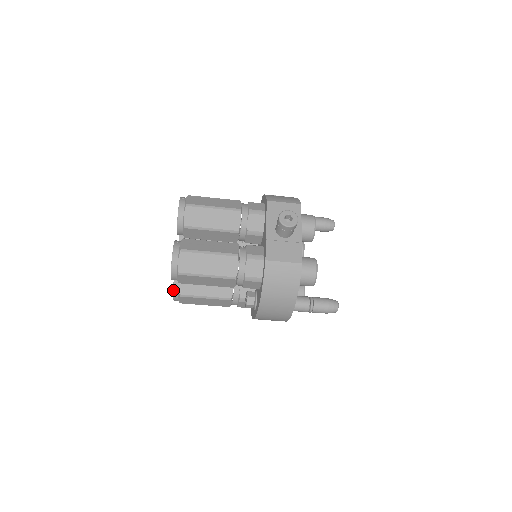
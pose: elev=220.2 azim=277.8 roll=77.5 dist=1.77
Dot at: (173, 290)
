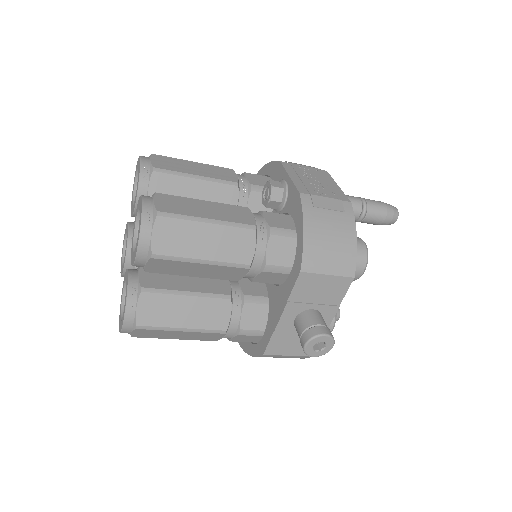
Dot at: occluded
